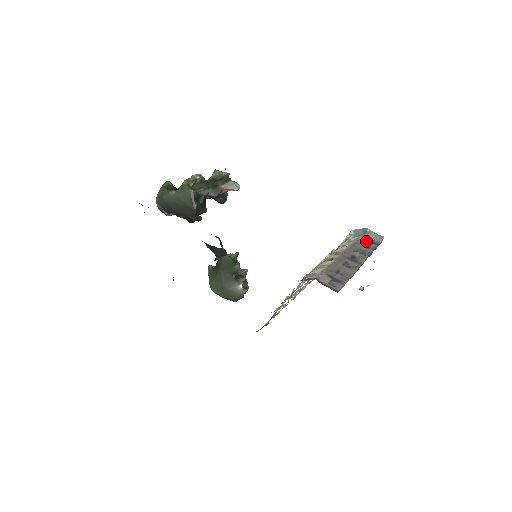
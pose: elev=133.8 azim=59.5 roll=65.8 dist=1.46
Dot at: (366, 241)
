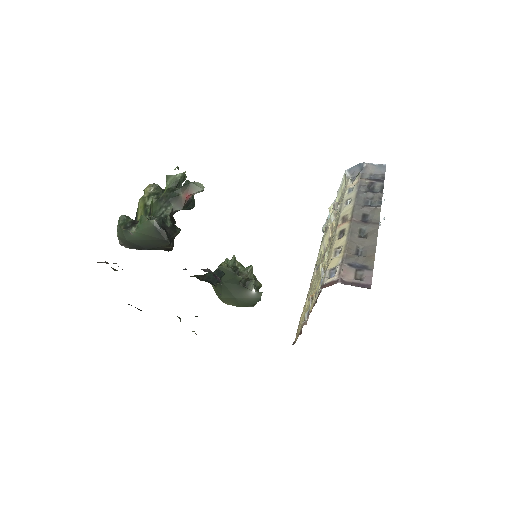
Dot at: (368, 182)
